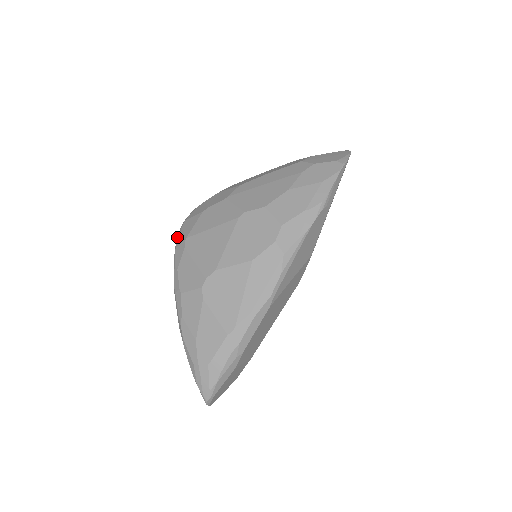
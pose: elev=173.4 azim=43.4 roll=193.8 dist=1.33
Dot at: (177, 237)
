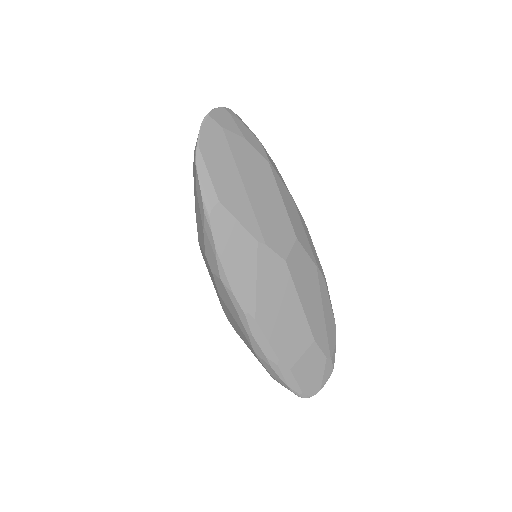
Dot at: occluded
